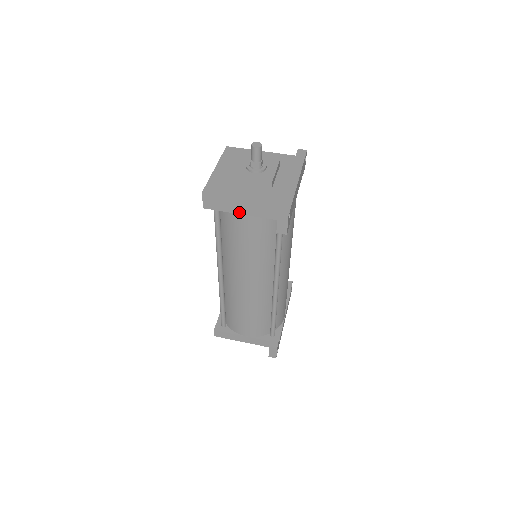
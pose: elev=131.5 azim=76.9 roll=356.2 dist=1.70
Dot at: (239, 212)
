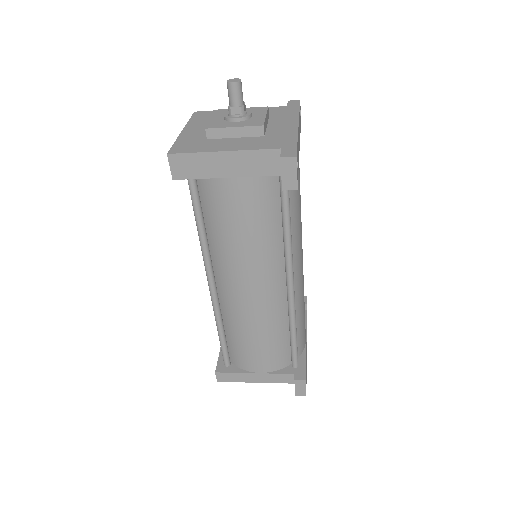
Dot at: (224, 175)
